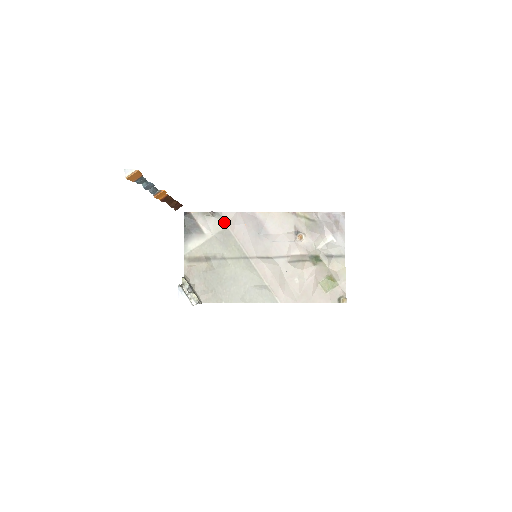
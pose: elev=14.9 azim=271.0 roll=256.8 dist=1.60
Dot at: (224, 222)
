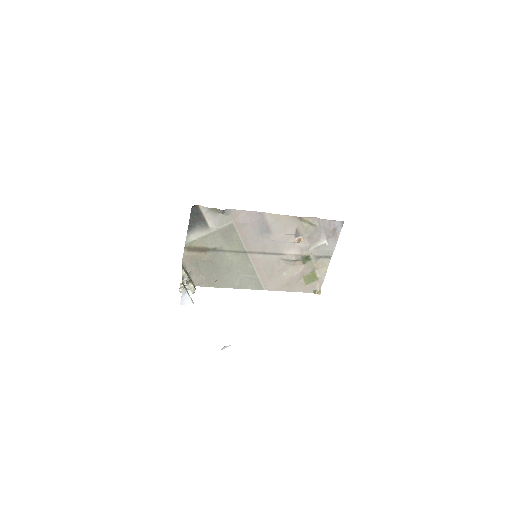
Dot at: (231, 218)
